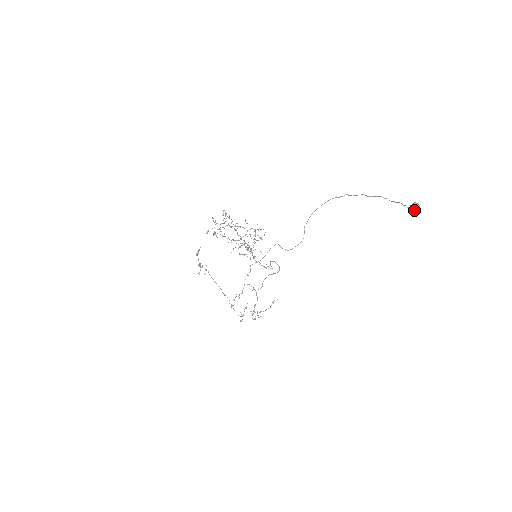
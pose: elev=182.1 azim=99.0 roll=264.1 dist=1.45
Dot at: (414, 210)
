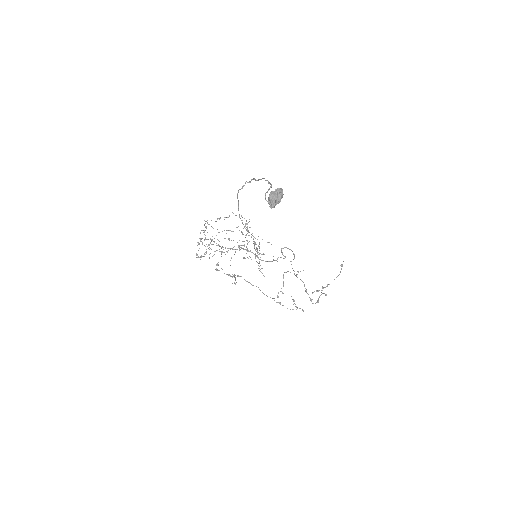
Dot at: (271, 208)
